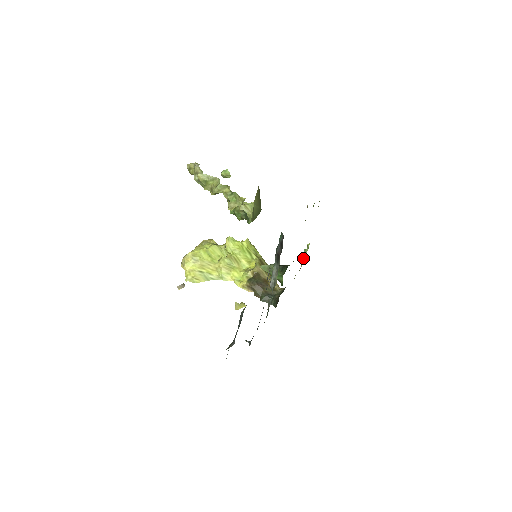
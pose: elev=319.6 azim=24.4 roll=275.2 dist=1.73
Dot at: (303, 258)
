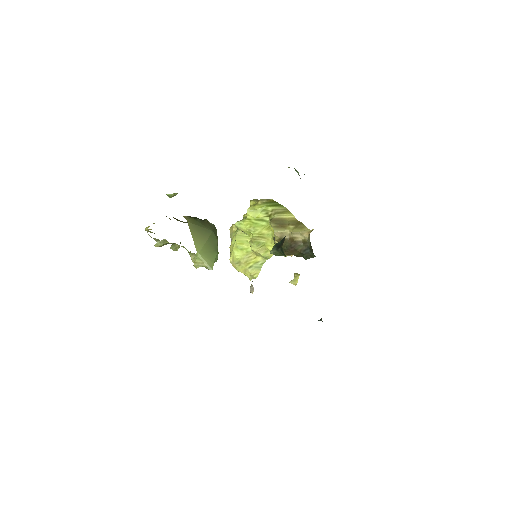
Dot at: occluded
